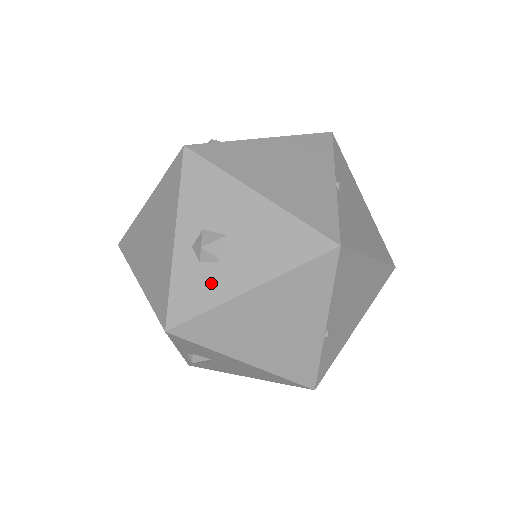
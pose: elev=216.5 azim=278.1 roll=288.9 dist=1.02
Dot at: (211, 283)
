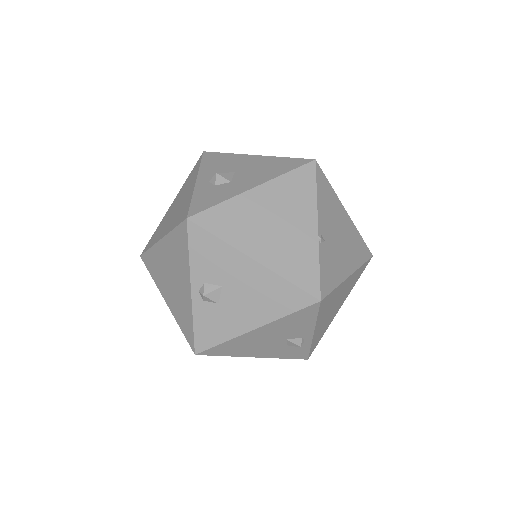
Dot at: (224, 191)
